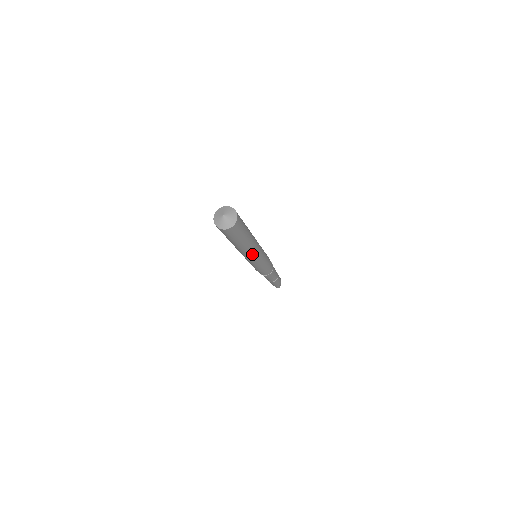
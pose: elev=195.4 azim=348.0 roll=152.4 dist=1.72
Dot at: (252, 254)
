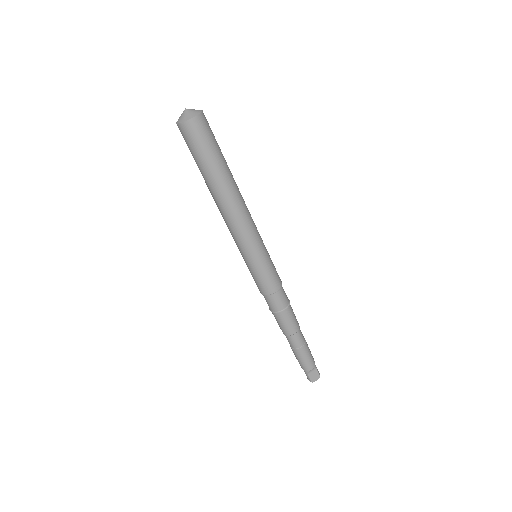
Dot at: (230, 223)
